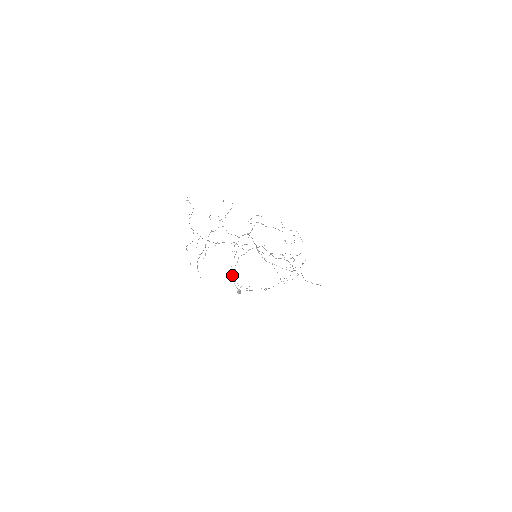
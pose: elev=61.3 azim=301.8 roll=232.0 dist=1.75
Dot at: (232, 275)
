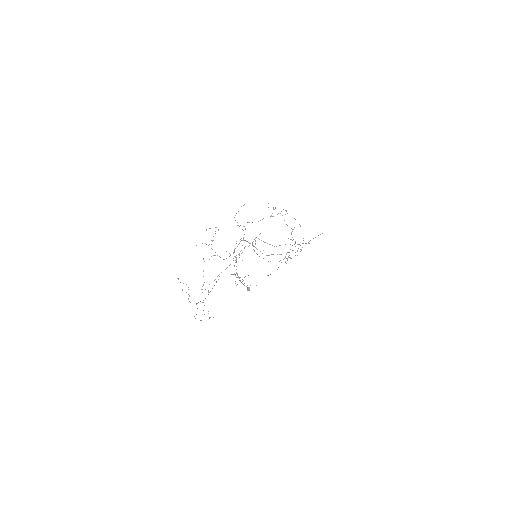
Dot at: (235, 275)
